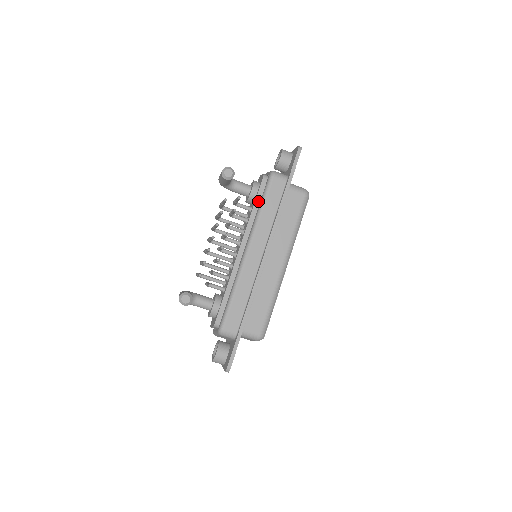
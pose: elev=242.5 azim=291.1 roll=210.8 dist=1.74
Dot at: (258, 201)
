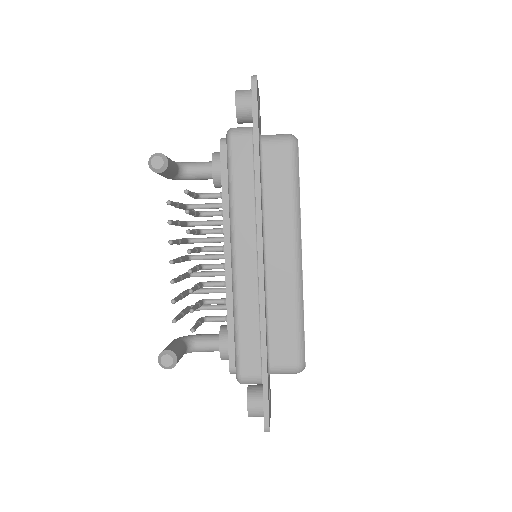
Dot at: (225, 181)
